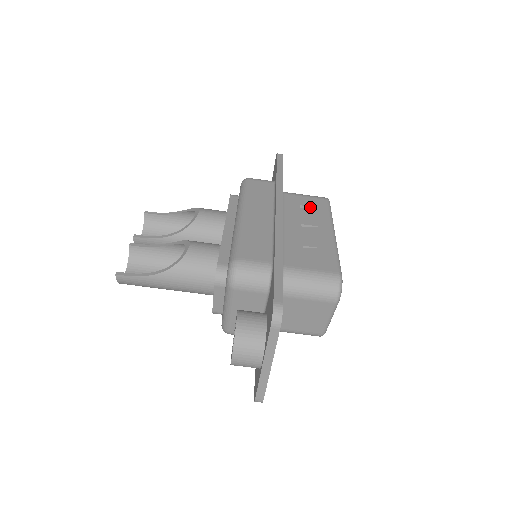
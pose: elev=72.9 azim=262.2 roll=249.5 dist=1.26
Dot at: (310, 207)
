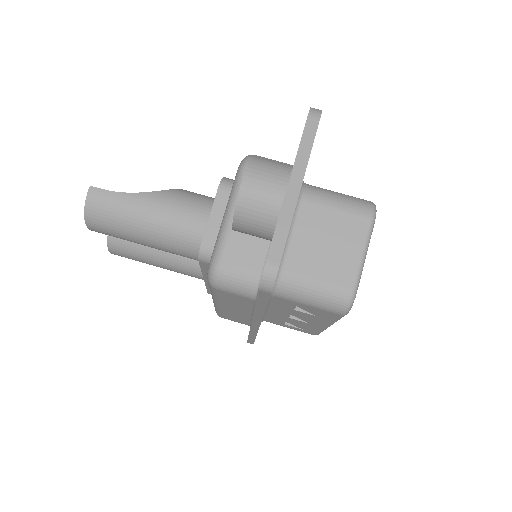
Dot at: occluded
